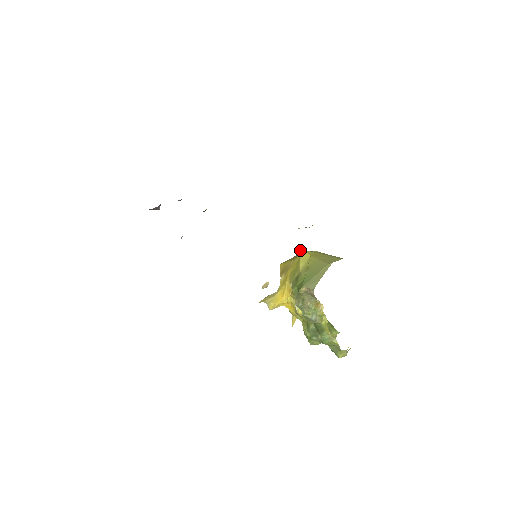
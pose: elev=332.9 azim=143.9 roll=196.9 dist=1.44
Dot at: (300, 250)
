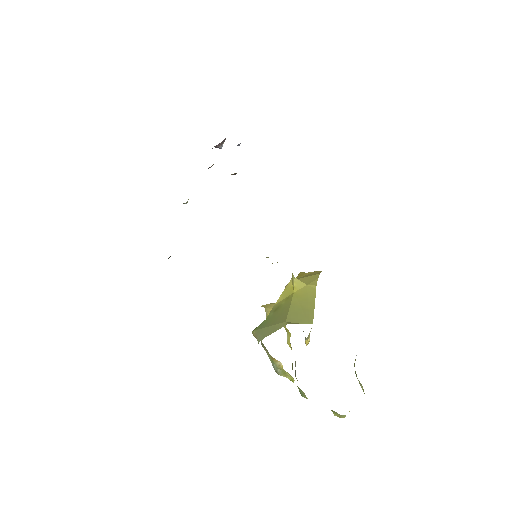
Dot at: occluded
